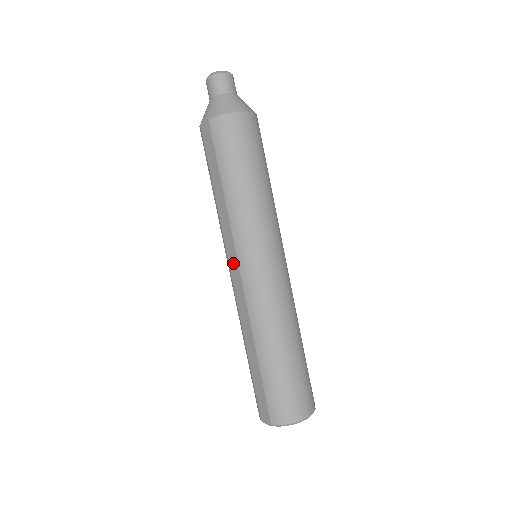
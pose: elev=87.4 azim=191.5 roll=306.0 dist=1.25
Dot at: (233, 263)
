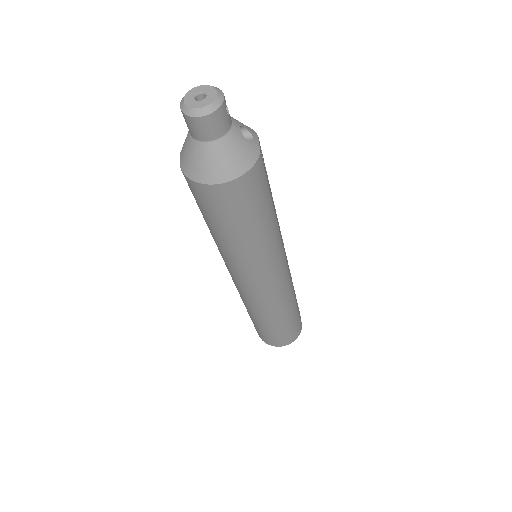
Dot at: occluded
